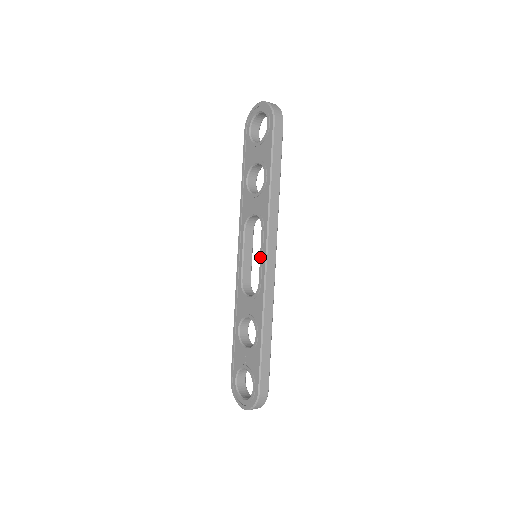
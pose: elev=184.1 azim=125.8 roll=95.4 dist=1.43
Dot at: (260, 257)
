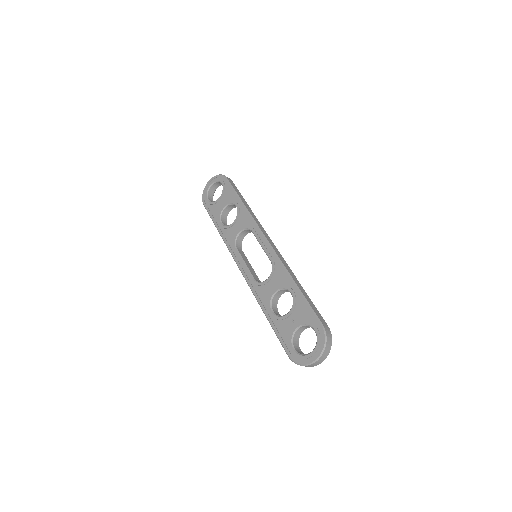
Dot at: (261, 245)
